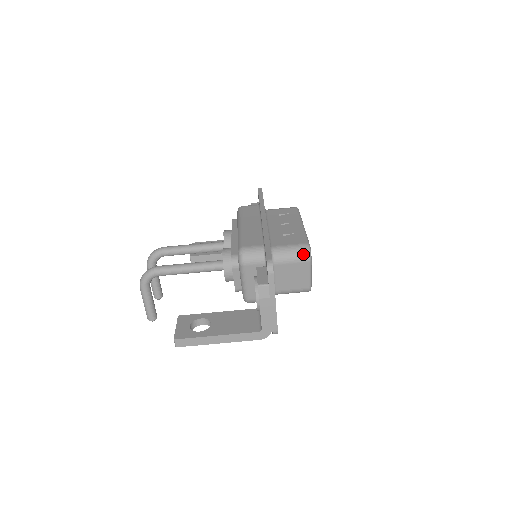
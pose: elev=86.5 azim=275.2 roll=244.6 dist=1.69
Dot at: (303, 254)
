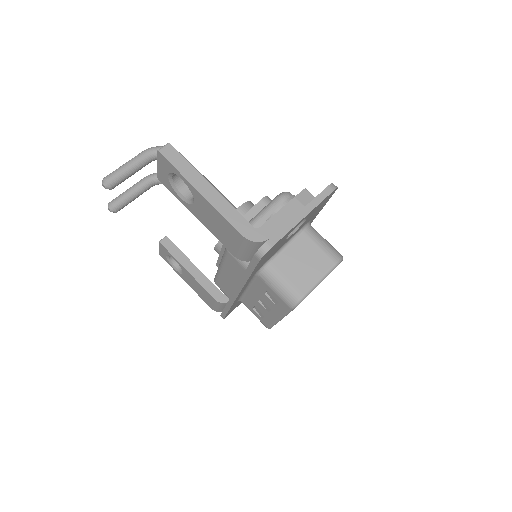
Dot at: (336, 252)
